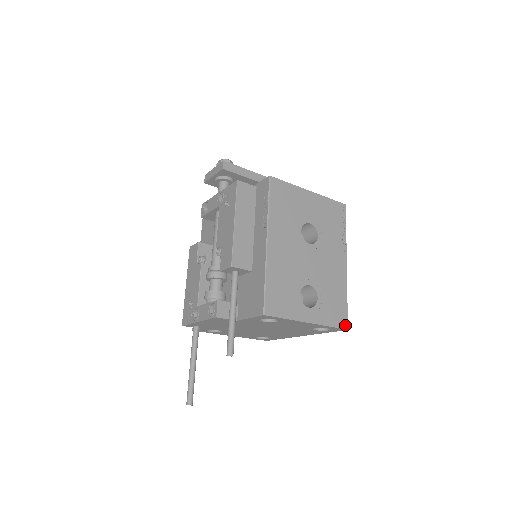
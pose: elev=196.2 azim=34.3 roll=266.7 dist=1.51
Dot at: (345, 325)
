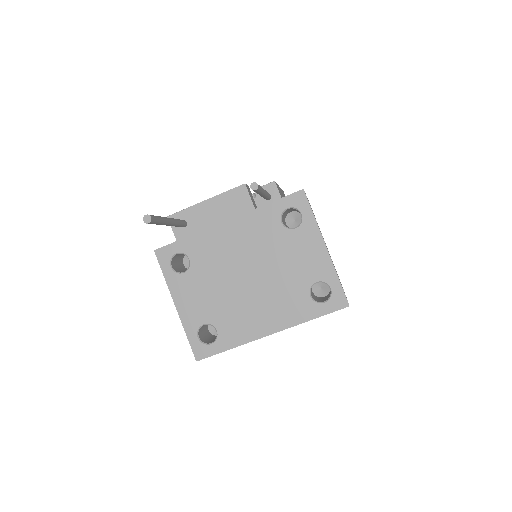
Dot at: (347, 300)
